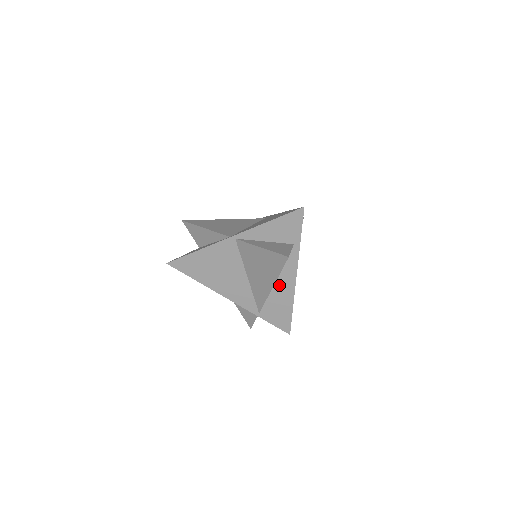
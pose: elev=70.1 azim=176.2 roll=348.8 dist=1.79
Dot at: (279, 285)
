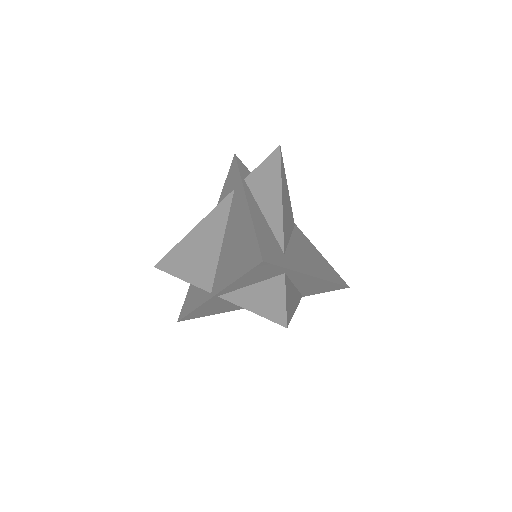
Dot at: (302, 285)
